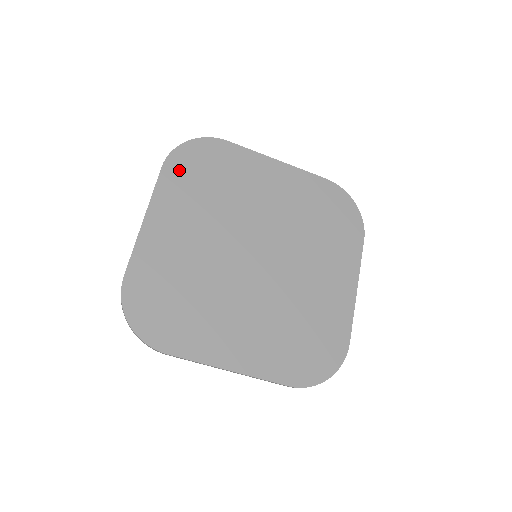
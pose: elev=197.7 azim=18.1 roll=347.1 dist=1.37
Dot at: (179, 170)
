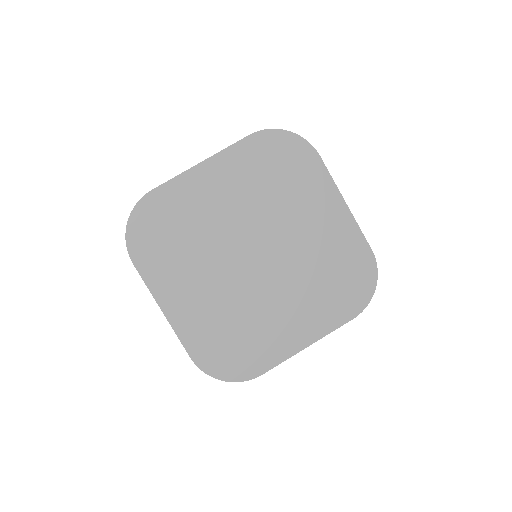
Dot at: (260, 148)
